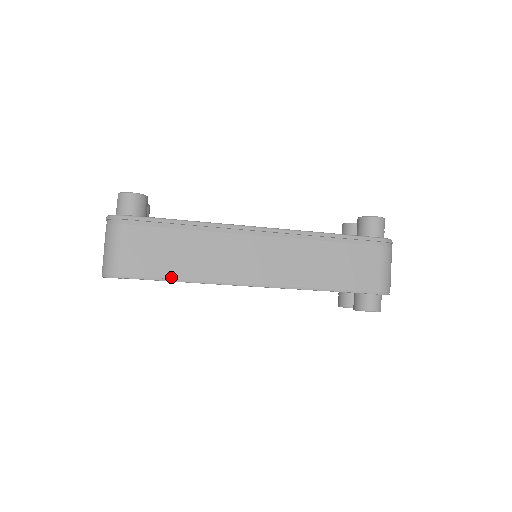
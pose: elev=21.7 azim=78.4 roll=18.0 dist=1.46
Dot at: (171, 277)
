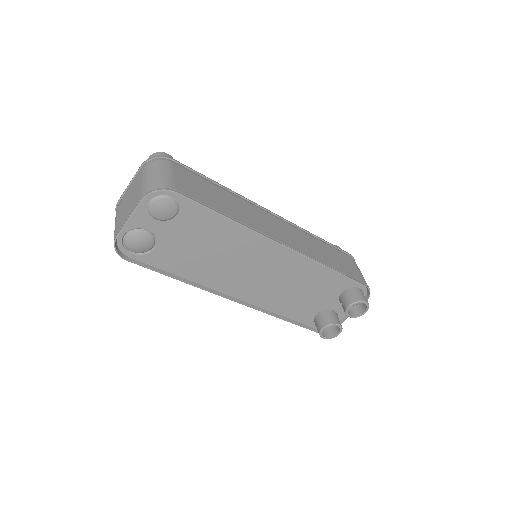
Dot at: (217, 210)
